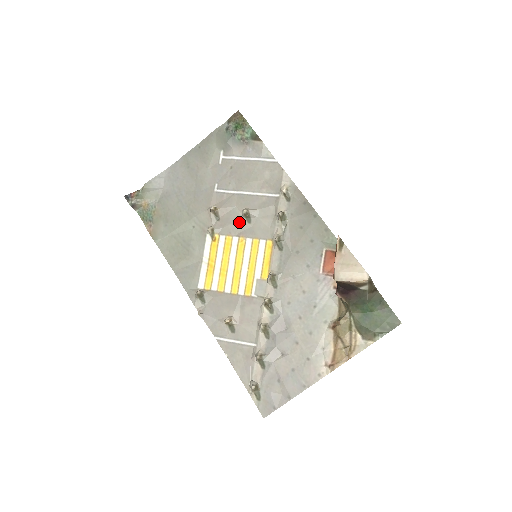
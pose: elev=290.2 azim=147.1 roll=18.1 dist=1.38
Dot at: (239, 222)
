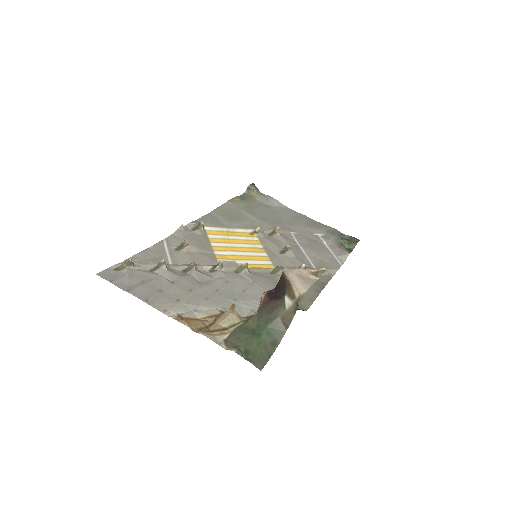
Dot at: (276, 247)
